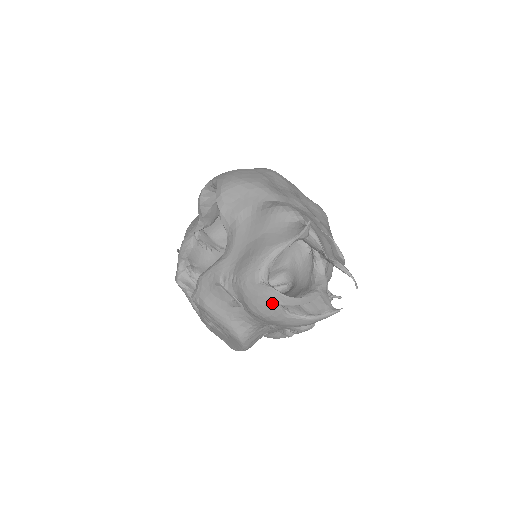
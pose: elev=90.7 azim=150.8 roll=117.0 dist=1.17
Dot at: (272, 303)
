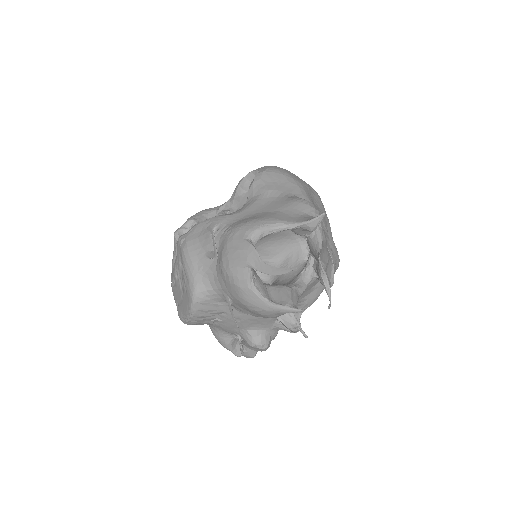
Dot at: (245, 261)
